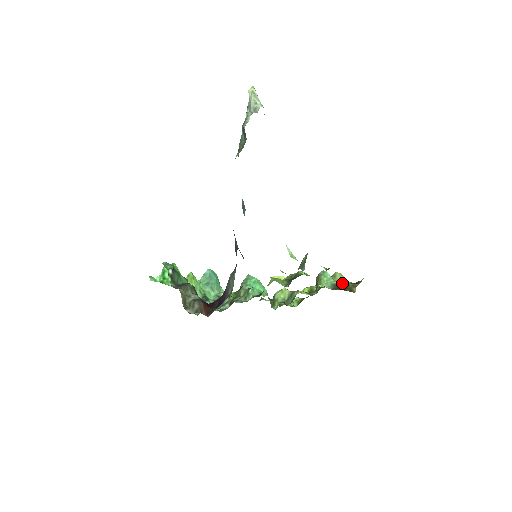
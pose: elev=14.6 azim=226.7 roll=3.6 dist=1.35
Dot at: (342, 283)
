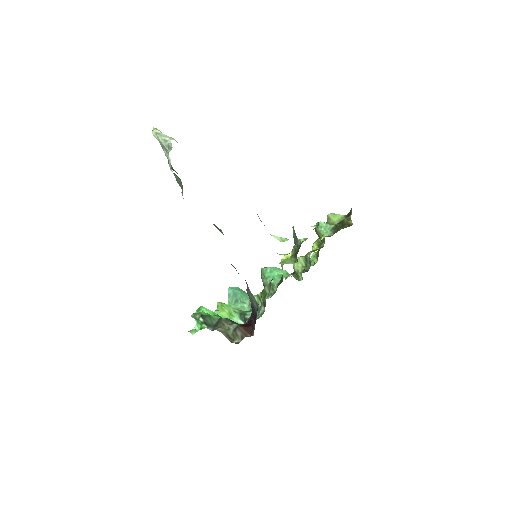
Dot at: (338, 221)
